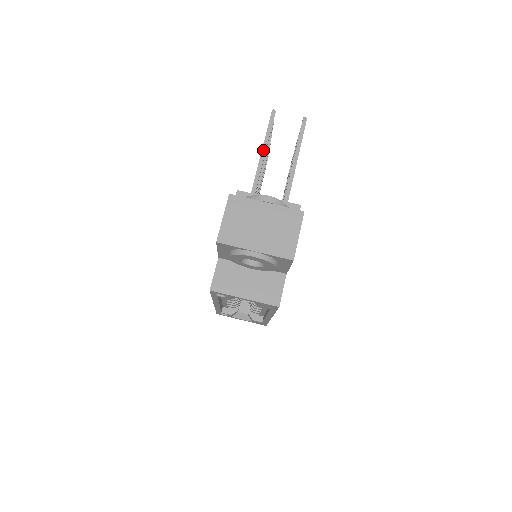
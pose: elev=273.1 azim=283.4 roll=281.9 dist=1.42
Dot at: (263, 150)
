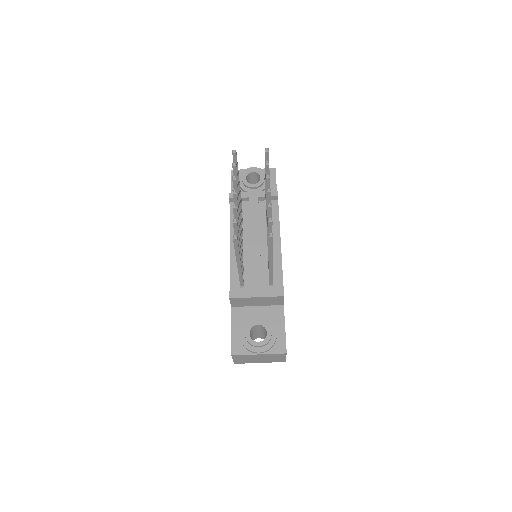
Dot at: (237, 261)
